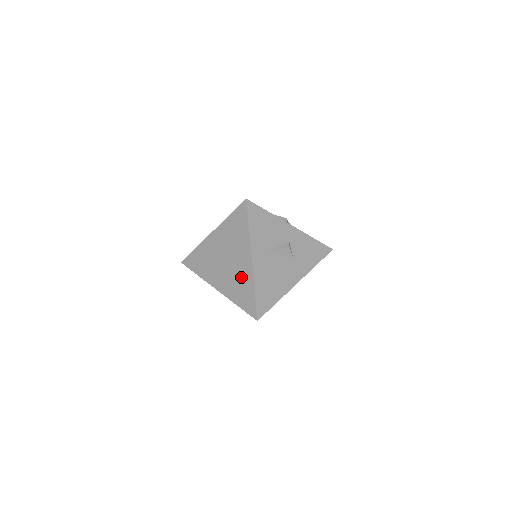
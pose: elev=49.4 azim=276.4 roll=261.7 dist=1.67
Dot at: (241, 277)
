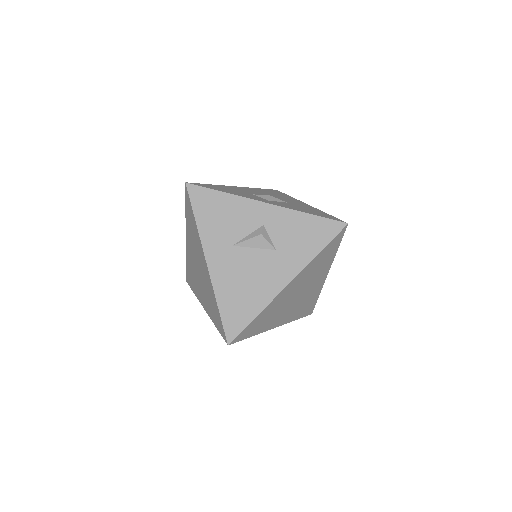
Dot at: (208, 287)
